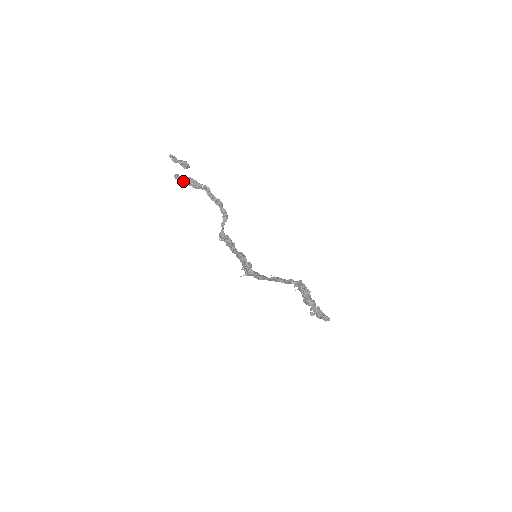
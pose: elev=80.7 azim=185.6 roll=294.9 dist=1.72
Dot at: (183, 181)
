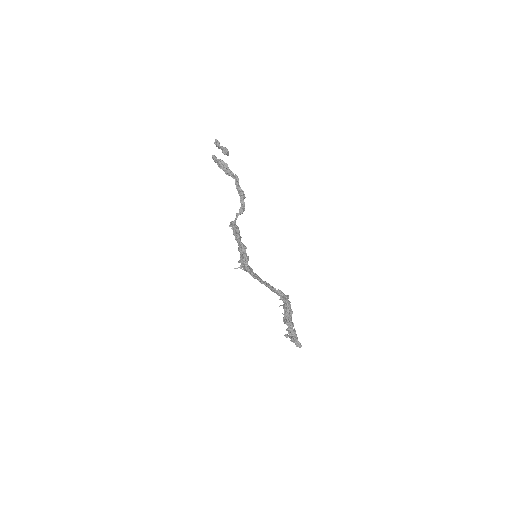
Dot at: (218, 163)
